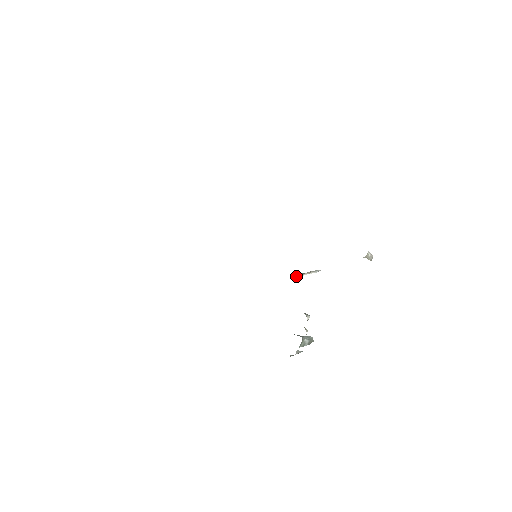
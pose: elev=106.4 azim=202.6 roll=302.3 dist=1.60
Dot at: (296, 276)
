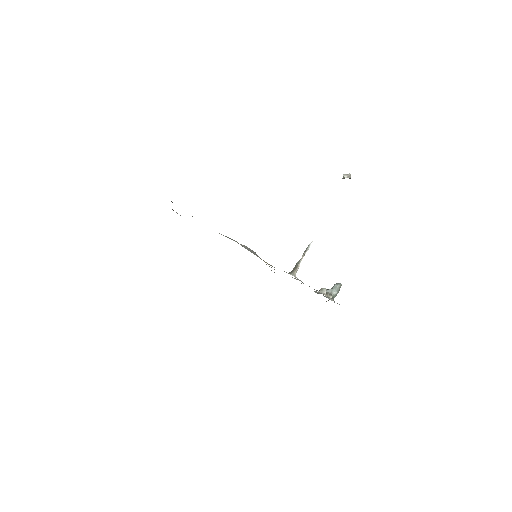
Dot at: (295, 271)
